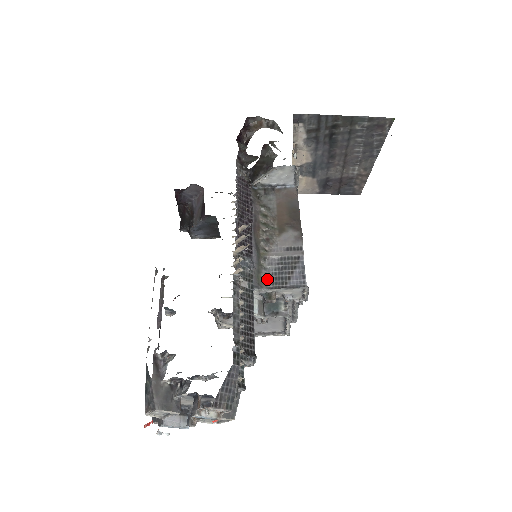
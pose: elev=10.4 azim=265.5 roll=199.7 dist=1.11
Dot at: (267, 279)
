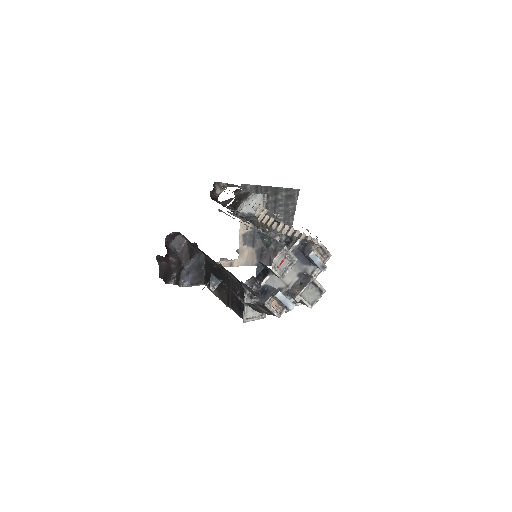
Dot at: occluded
